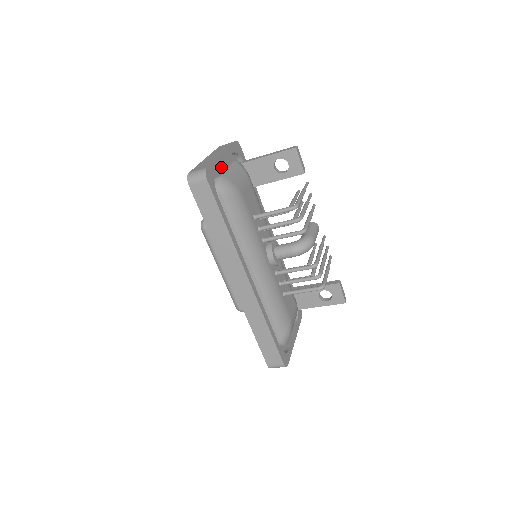
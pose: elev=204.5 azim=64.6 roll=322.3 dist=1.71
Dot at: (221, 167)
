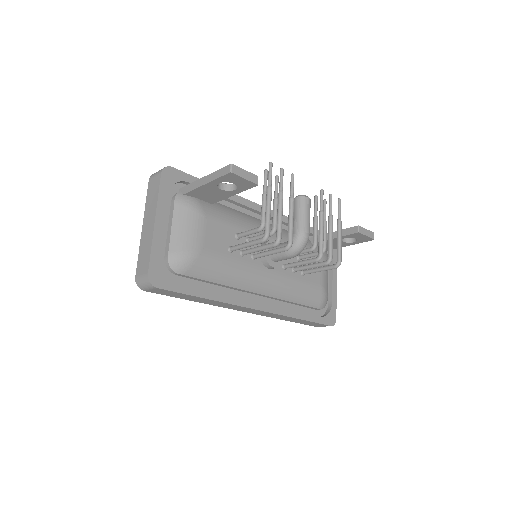
Dot at: (164, 230)
